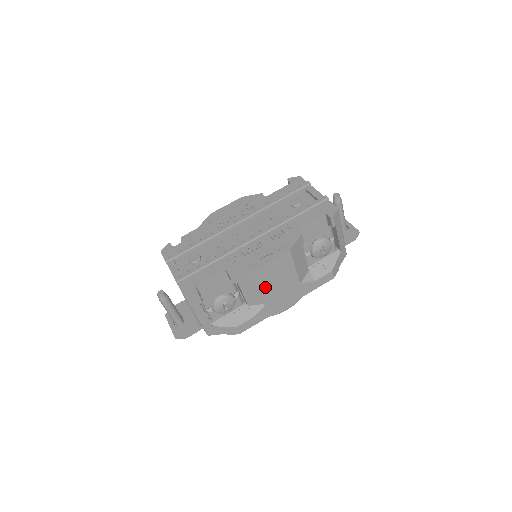
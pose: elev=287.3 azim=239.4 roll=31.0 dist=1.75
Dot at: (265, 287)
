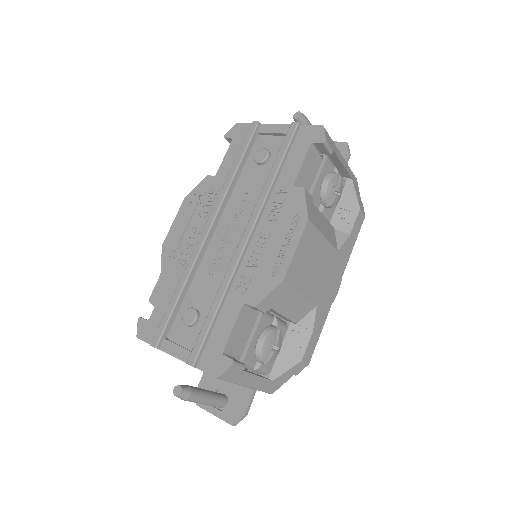
Dot at: (306, 287)
